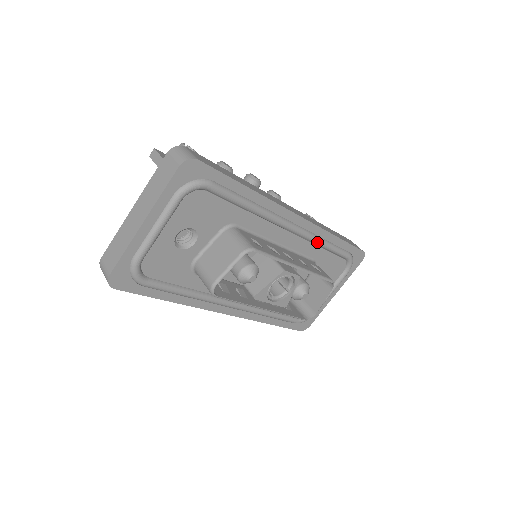
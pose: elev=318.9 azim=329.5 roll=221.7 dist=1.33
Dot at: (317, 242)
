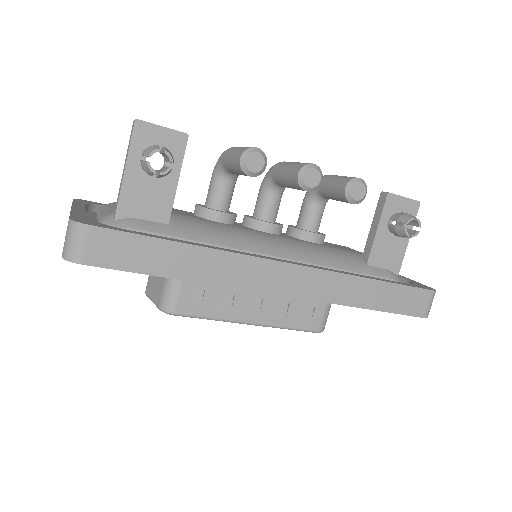
Dot at: occluded
